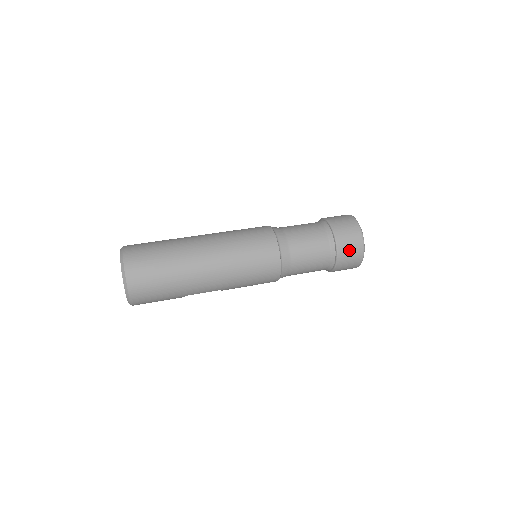
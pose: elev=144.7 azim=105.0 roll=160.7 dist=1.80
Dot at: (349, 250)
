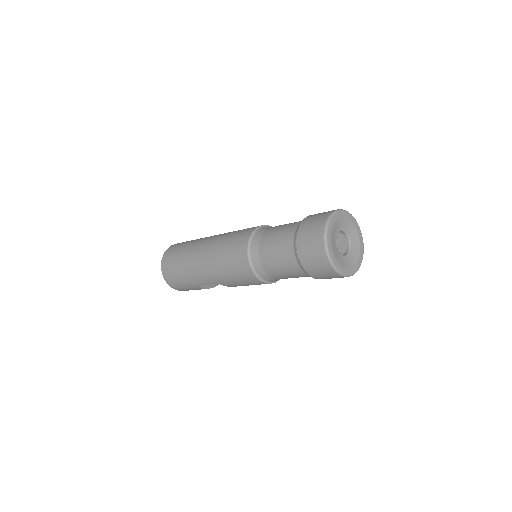
Dot at: (309, 247)
